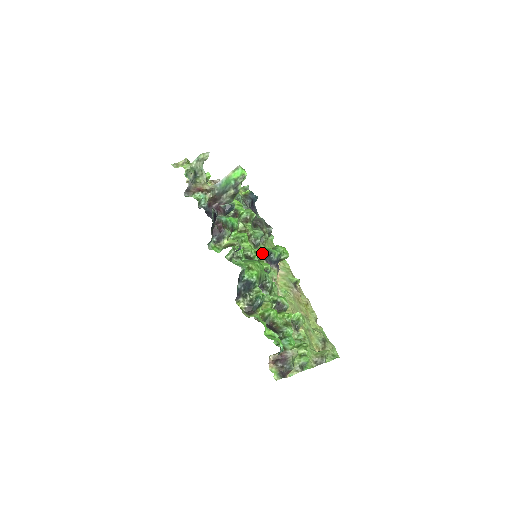
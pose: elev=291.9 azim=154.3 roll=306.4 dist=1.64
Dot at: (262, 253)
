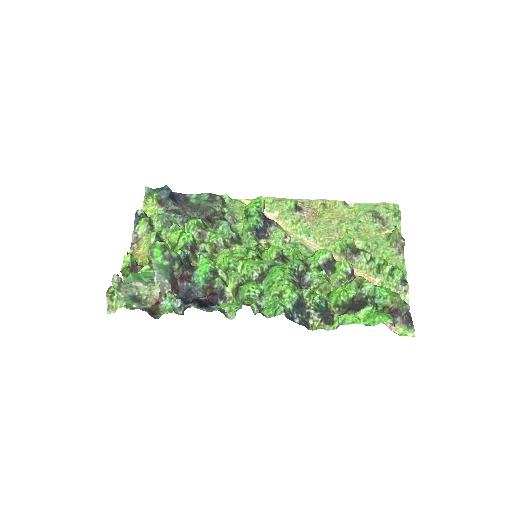
Dot at: (252, 241)
